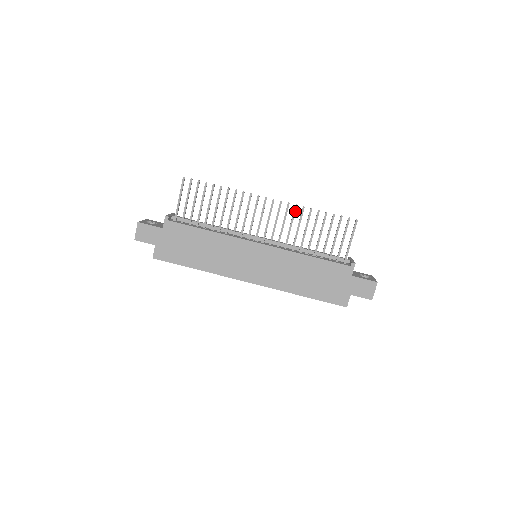
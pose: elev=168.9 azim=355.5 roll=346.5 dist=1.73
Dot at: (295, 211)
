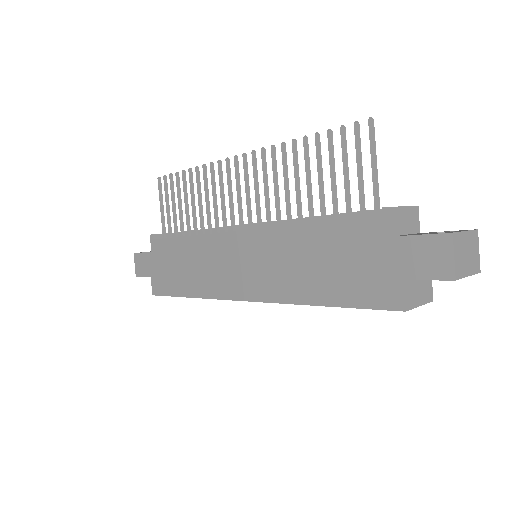
Dot at: (273, 157)
